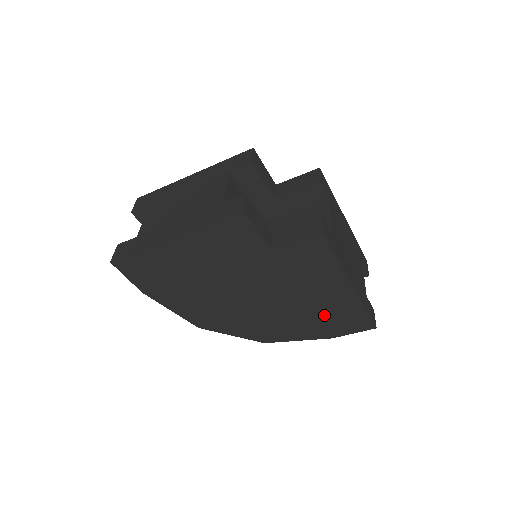
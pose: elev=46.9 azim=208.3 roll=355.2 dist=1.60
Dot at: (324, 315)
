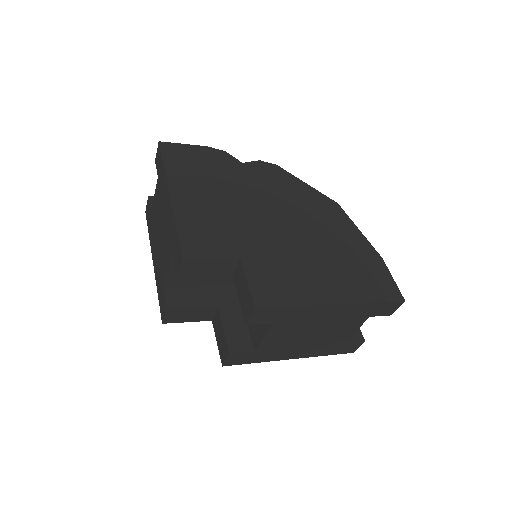
Dot at: occluded
